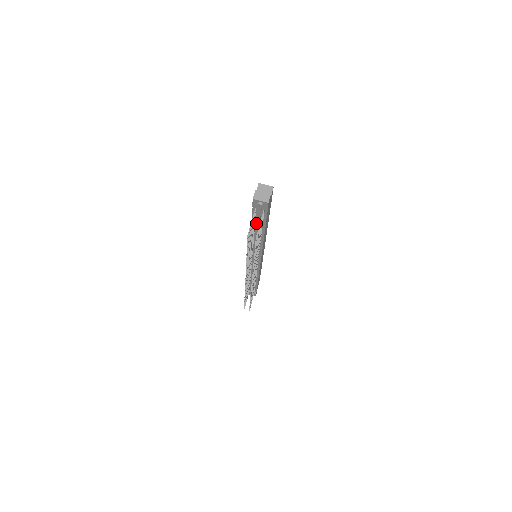
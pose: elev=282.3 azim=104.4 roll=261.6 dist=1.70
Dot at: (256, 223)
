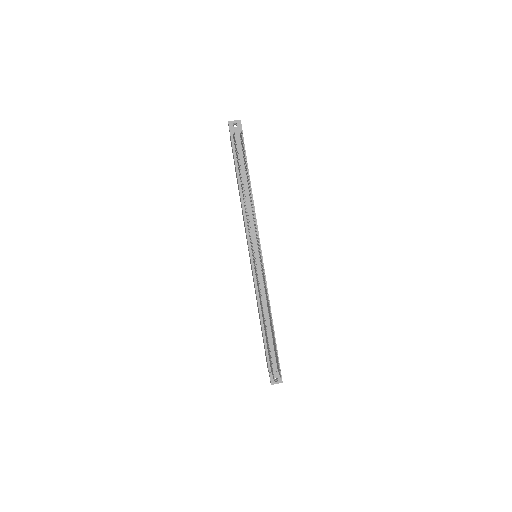
Dot at: (240, 168)
